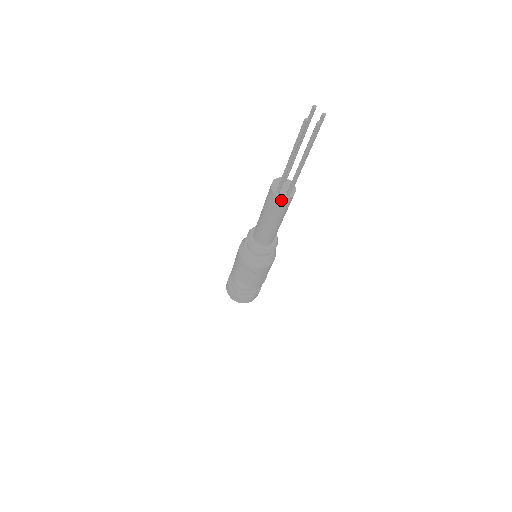
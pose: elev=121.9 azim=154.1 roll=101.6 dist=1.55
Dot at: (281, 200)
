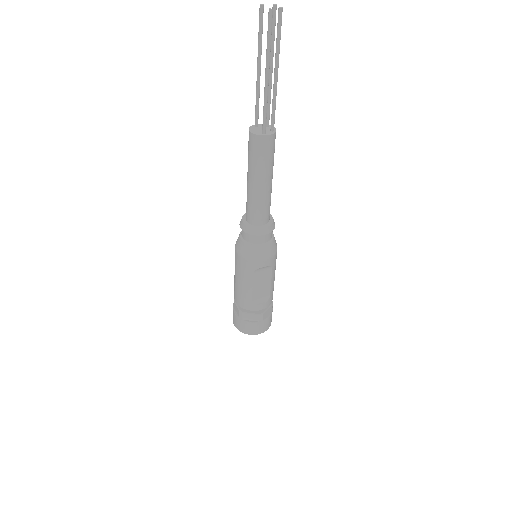
Dot at: (271, 138)
